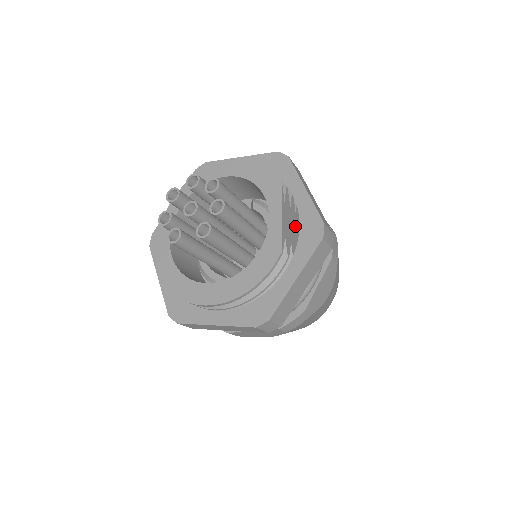
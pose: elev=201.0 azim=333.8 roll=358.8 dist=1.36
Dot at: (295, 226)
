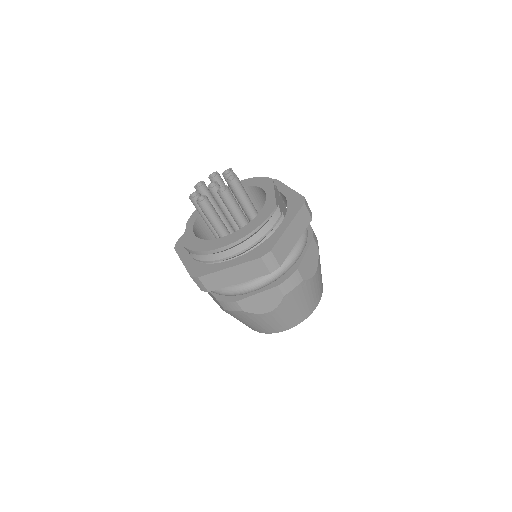
Dot at: (284, 210)
